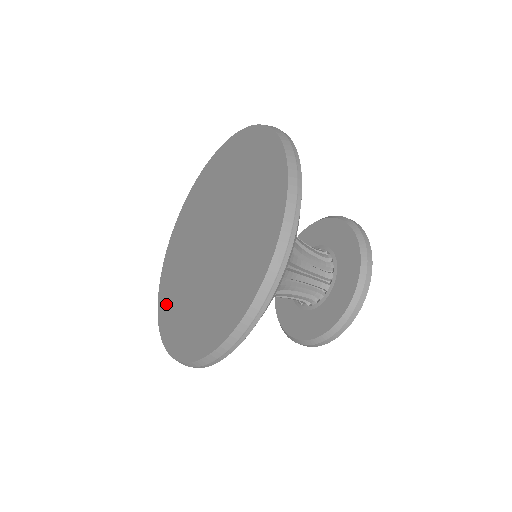
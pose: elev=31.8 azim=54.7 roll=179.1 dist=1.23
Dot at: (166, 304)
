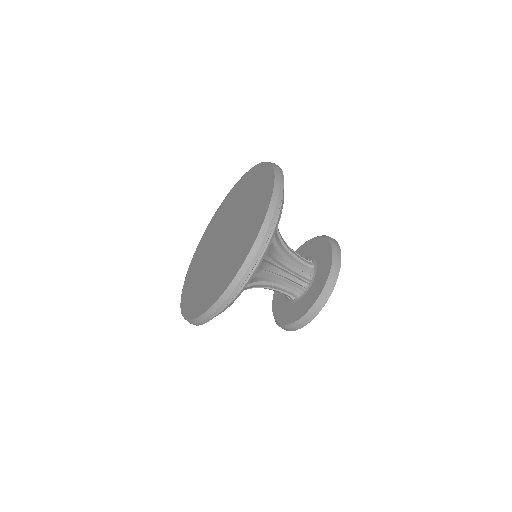
Dot at: (188, 299)
